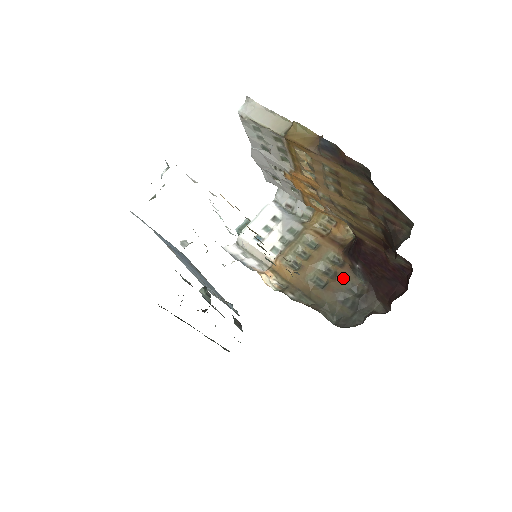
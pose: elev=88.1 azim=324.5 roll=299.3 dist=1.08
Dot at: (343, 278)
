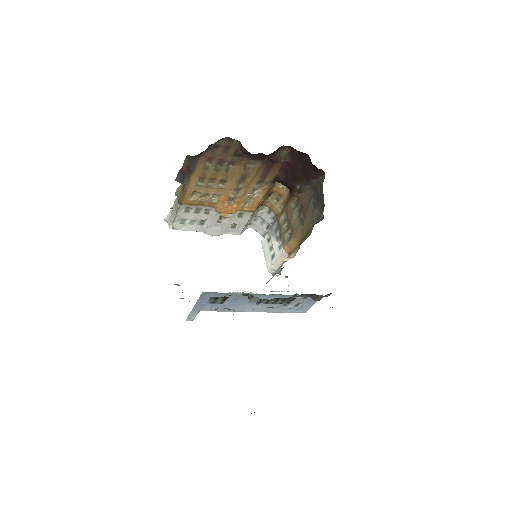
Dot at: (303, 201)
